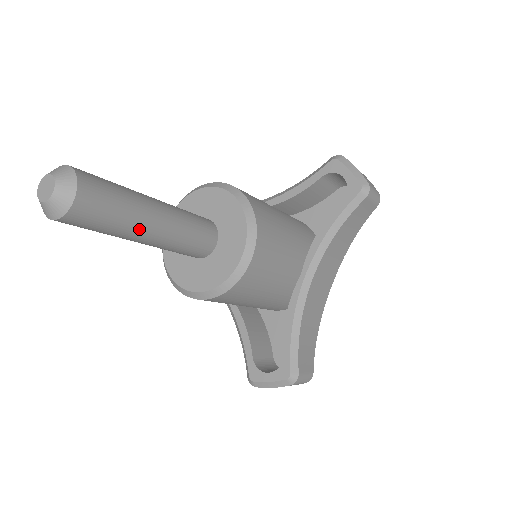
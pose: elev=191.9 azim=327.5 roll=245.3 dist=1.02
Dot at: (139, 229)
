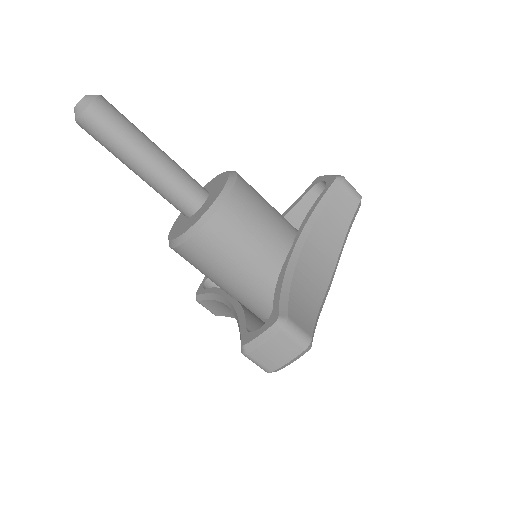
Dot at: (138, 147)
